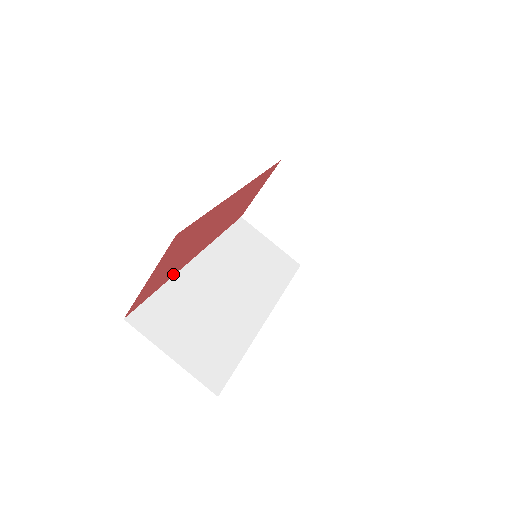
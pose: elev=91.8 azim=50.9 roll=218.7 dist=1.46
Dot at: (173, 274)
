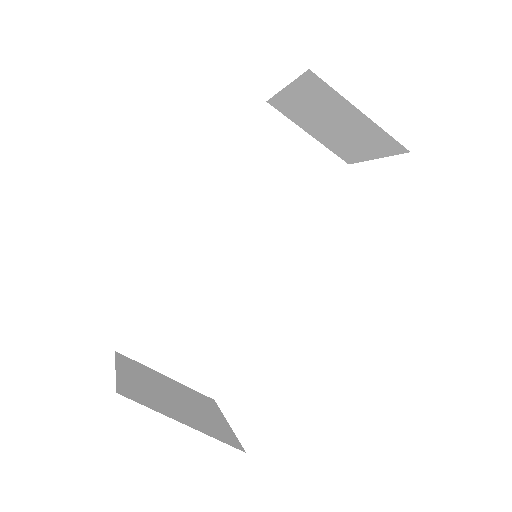
Dot at: (163, 272)
